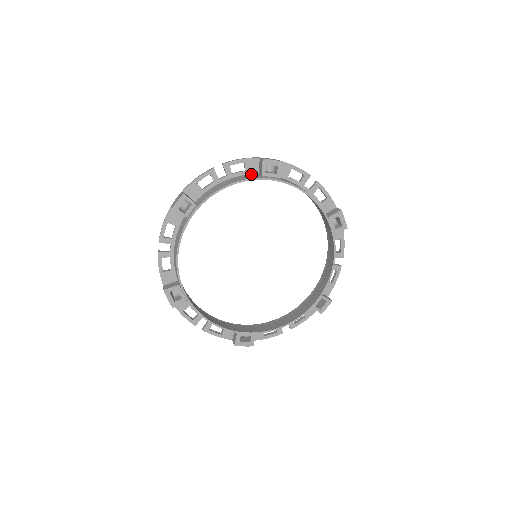
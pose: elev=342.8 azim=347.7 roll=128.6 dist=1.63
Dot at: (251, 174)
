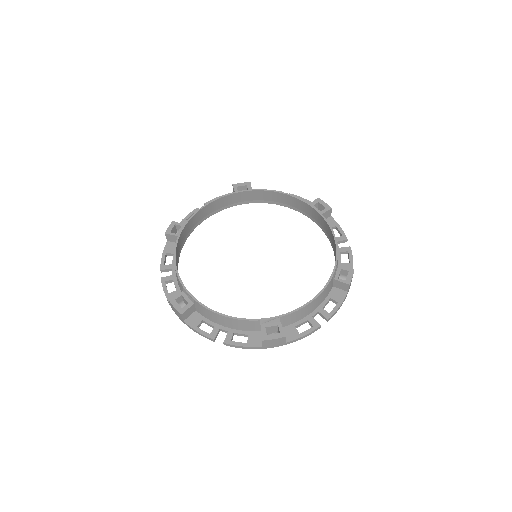
Dot at: (230, 203)
